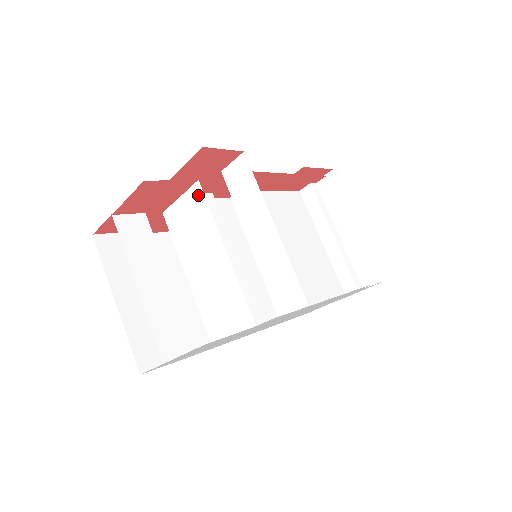
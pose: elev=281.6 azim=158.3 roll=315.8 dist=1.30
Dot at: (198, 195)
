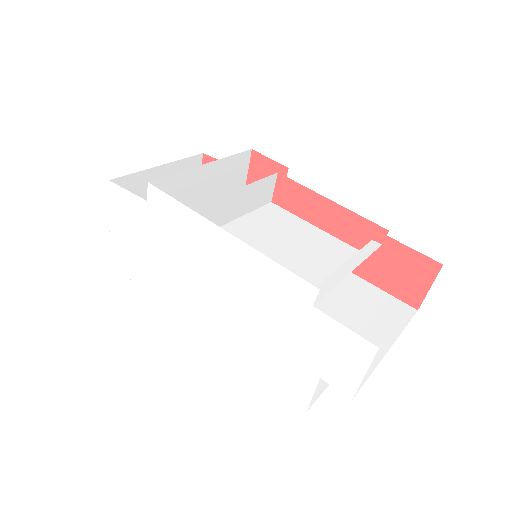
Dot at: (231, 177)
